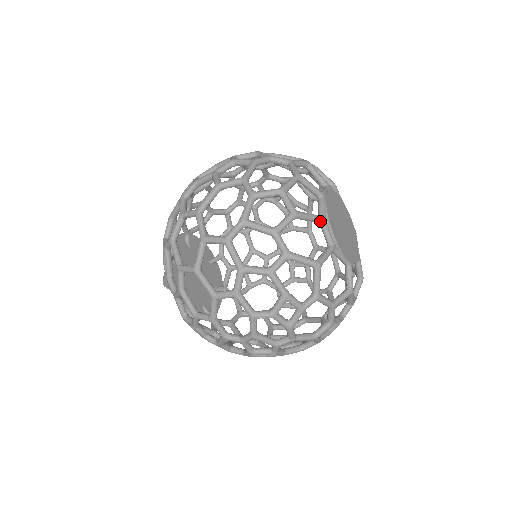
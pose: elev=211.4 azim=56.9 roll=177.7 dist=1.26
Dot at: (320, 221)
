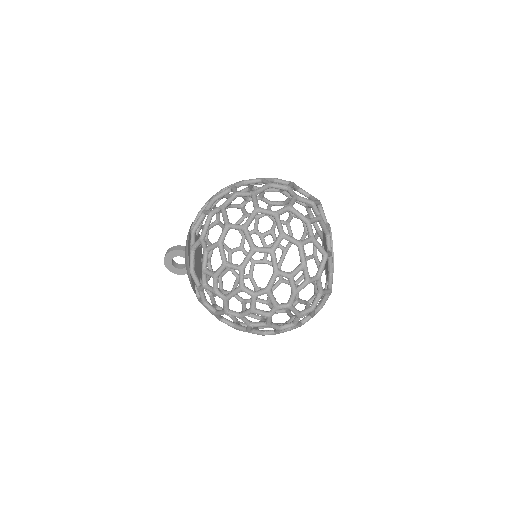
Dot at: (328, 233)
